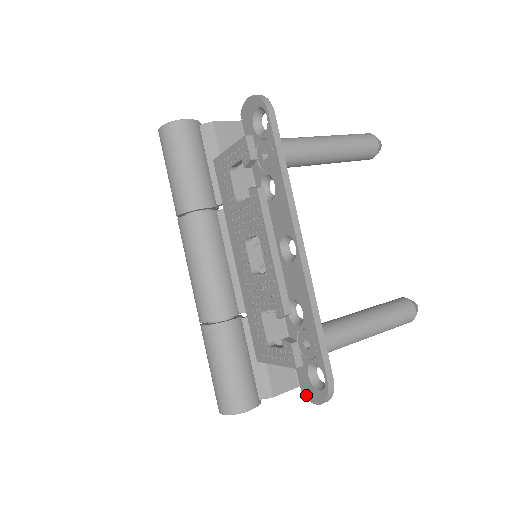
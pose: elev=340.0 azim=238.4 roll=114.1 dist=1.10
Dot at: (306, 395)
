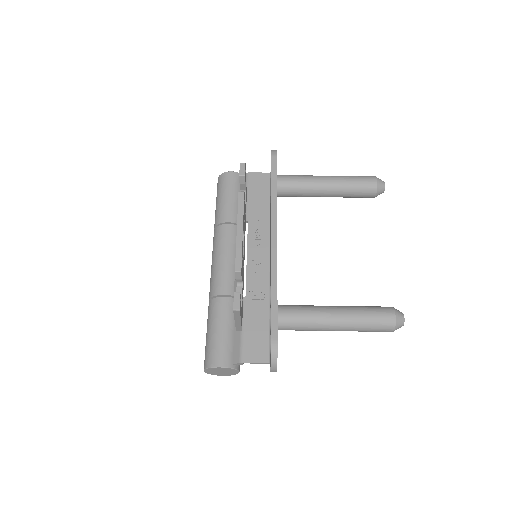
Dot at: occluded
